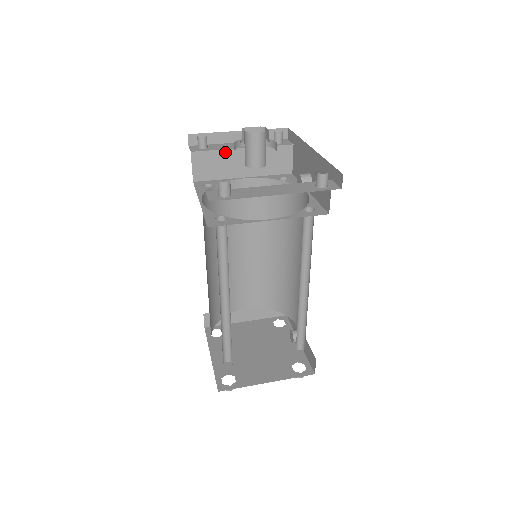
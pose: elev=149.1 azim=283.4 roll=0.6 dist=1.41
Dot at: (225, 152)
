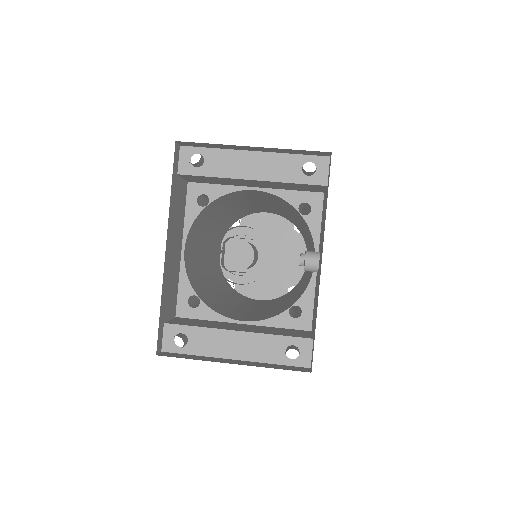
Dot at: (226, 178)
